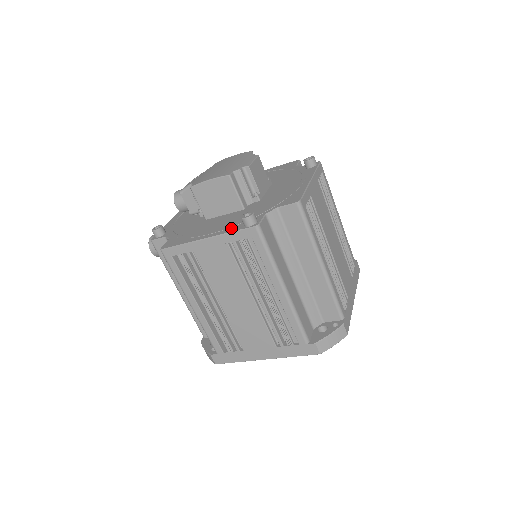
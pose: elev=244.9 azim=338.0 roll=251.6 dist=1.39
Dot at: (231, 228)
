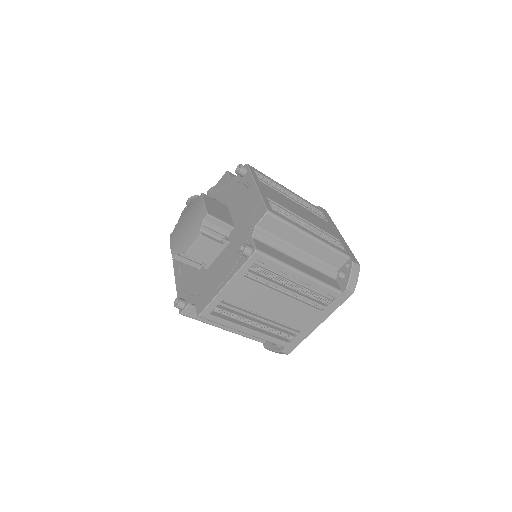
Dot at: (180, 293)
